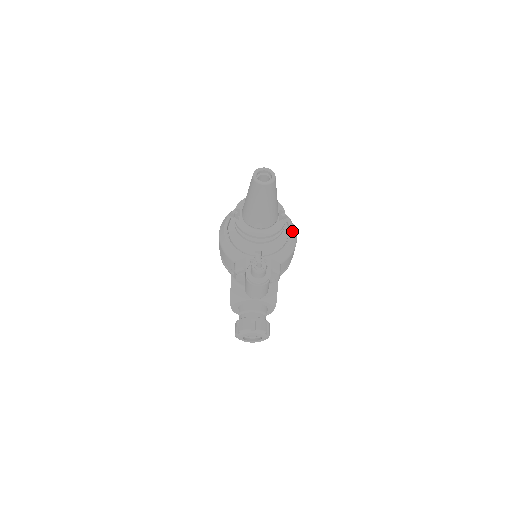
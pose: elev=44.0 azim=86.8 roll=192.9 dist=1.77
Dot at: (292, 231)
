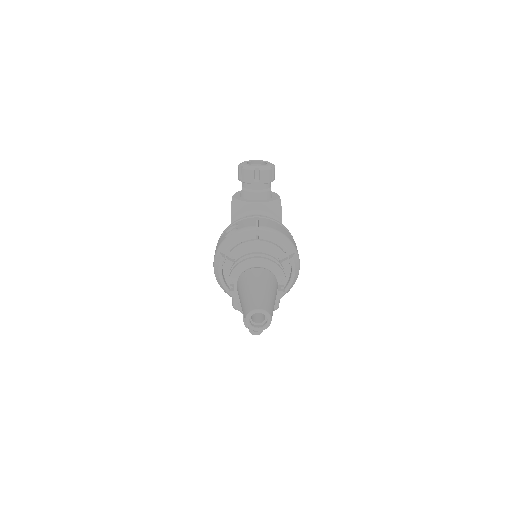
Dot at: (294, 272)
